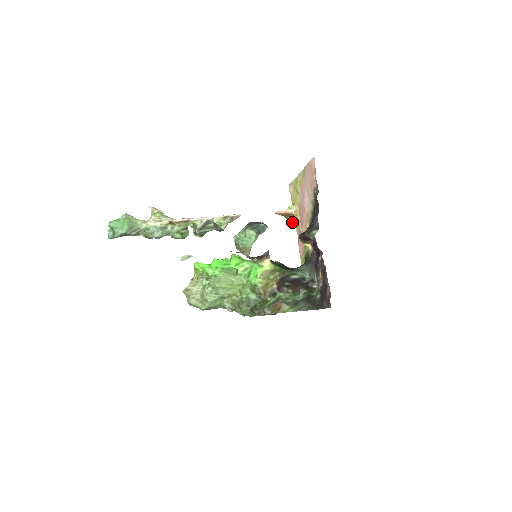
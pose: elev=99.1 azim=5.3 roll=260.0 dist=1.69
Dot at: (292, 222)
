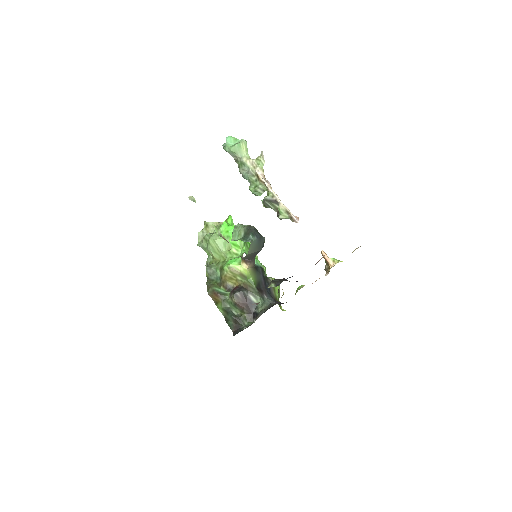
Dot at: (327, 272)
